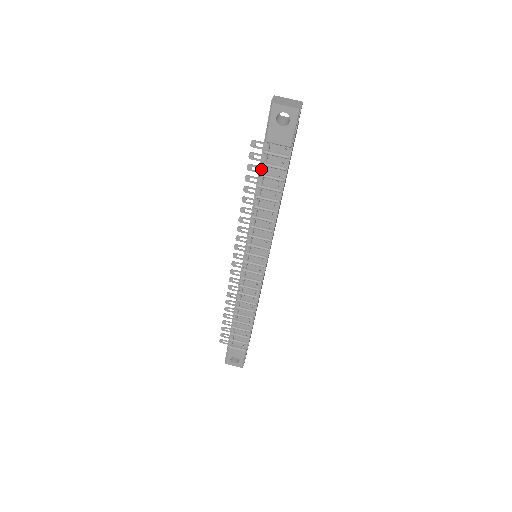
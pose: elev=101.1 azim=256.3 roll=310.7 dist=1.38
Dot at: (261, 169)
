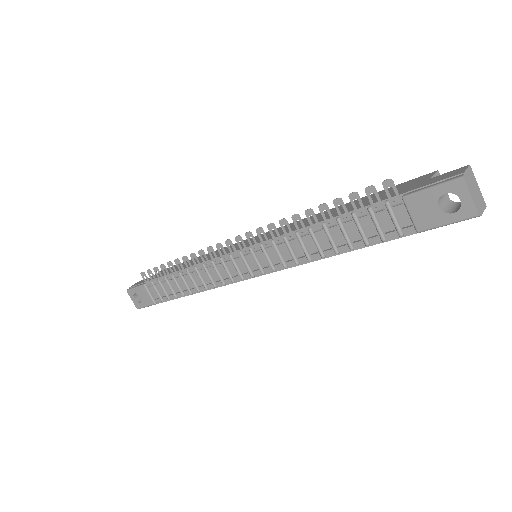
Dot at: (362, 210)
